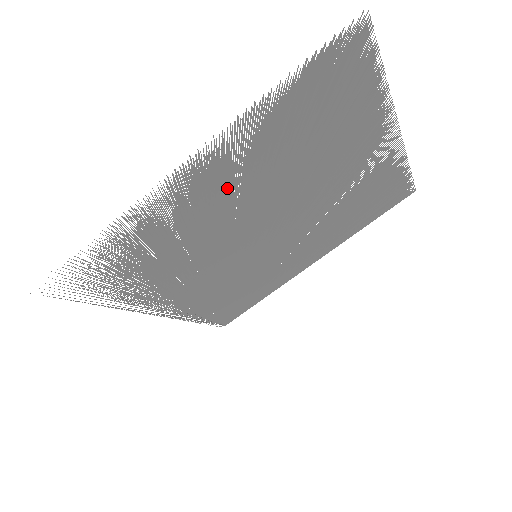
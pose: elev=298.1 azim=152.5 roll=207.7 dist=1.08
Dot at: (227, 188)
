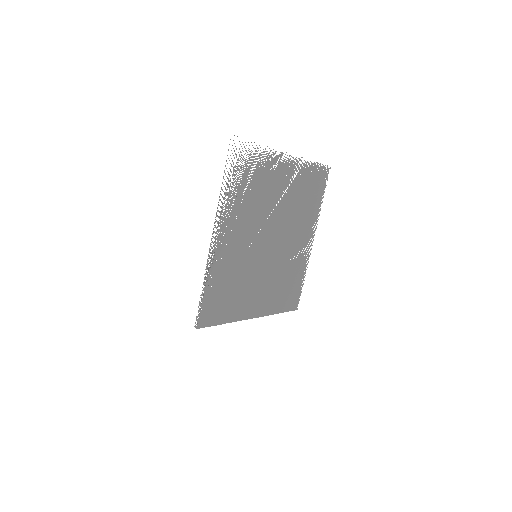
Dot at: (286, 184)
